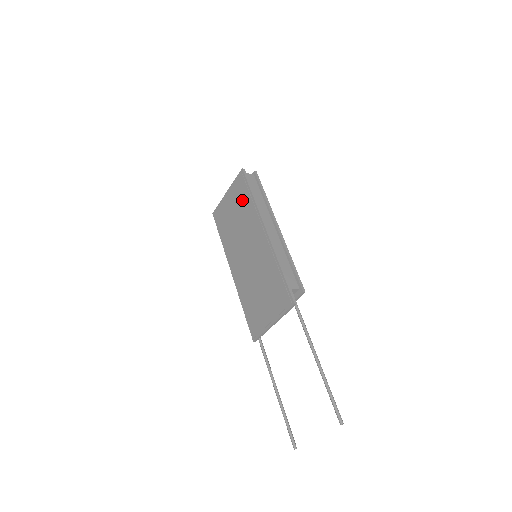
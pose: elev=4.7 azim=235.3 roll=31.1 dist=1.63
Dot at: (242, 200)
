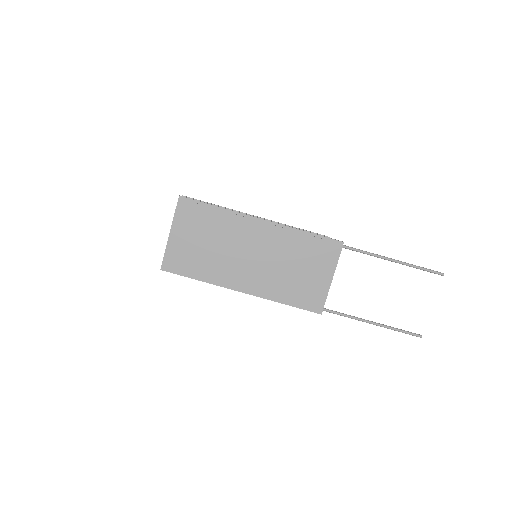
Dot at: (205, 221)
